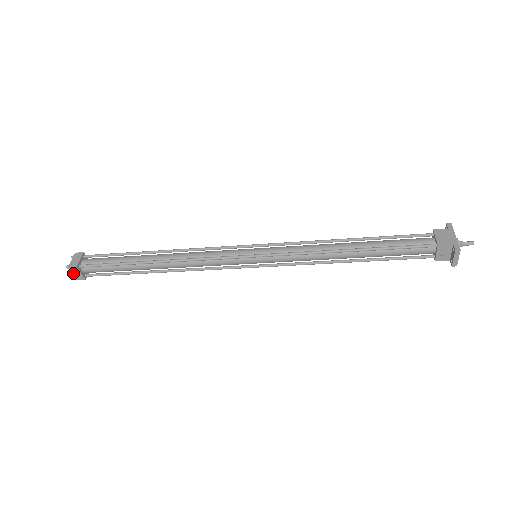
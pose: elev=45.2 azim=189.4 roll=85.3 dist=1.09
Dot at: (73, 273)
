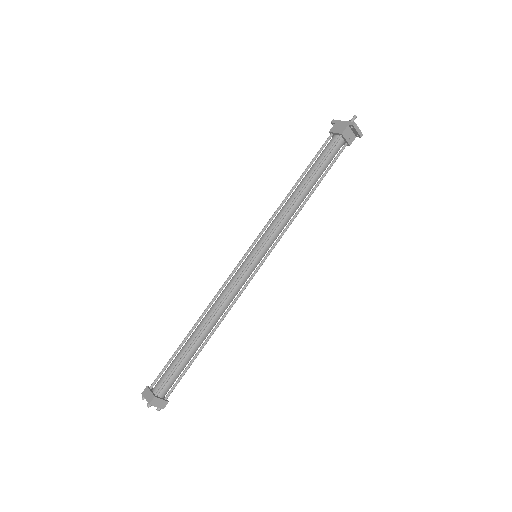
Dot at: (156, 406)
